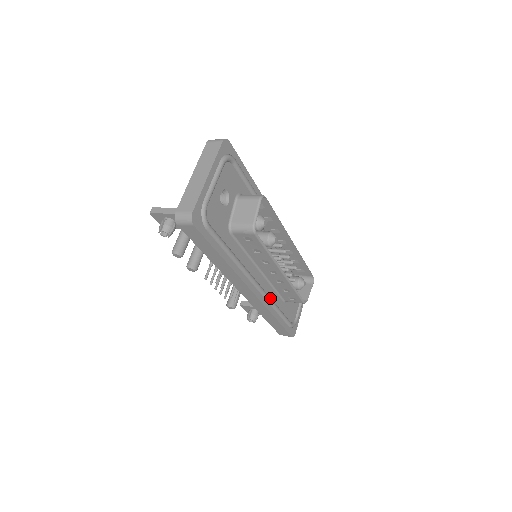
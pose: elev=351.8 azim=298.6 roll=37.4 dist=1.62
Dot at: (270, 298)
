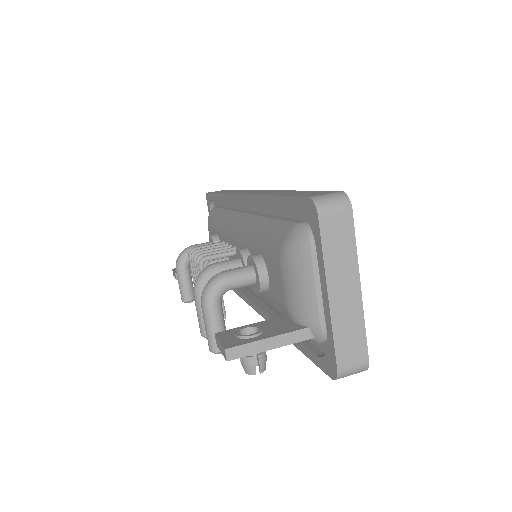
Dot at: occluded
